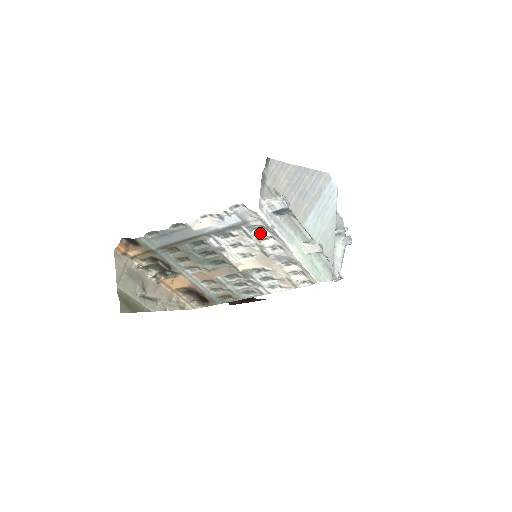
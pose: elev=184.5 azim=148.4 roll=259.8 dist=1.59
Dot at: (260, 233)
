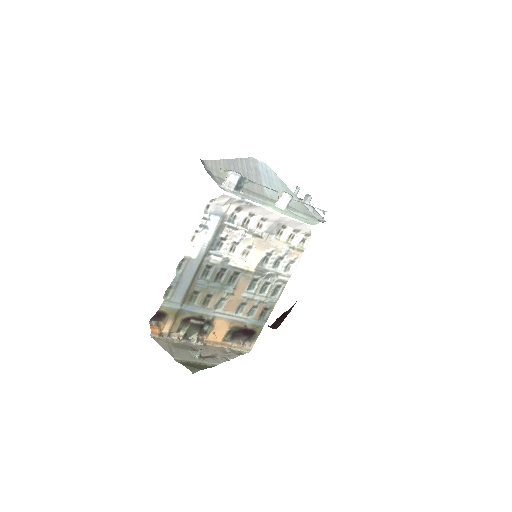
Dot at: (240, 219)
